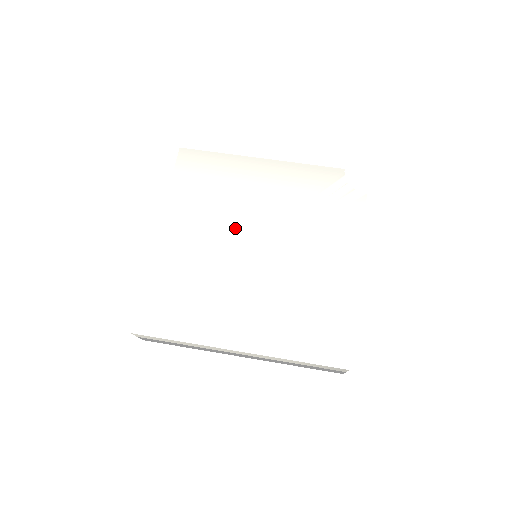
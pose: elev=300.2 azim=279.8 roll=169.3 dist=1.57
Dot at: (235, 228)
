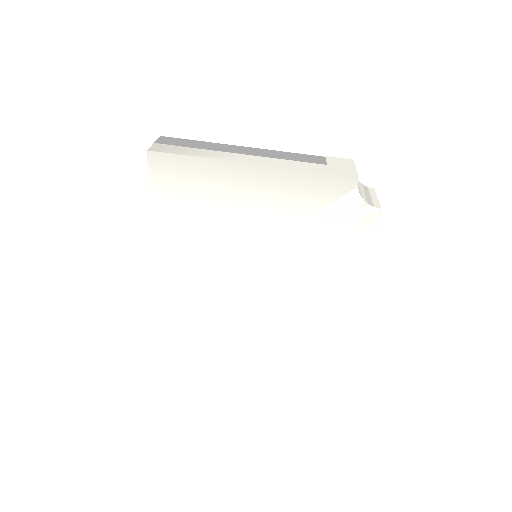
Dot at: (231, 247)
